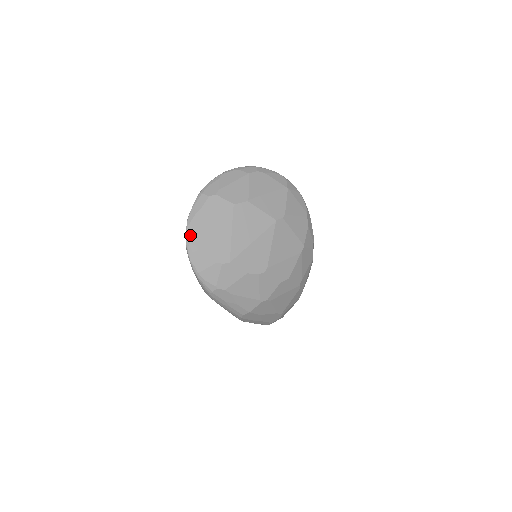
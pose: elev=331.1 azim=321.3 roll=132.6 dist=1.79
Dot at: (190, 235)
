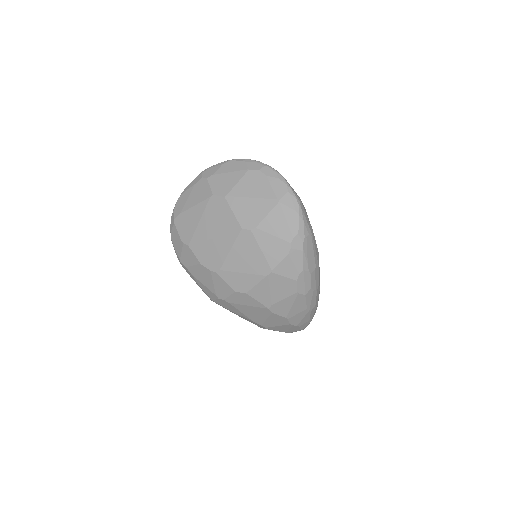
Dot at: (177, 205)
